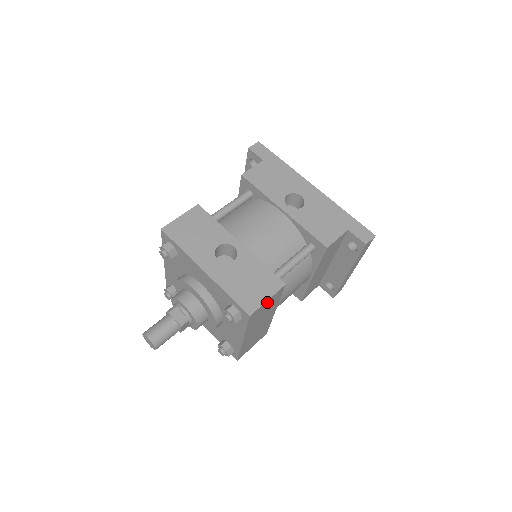
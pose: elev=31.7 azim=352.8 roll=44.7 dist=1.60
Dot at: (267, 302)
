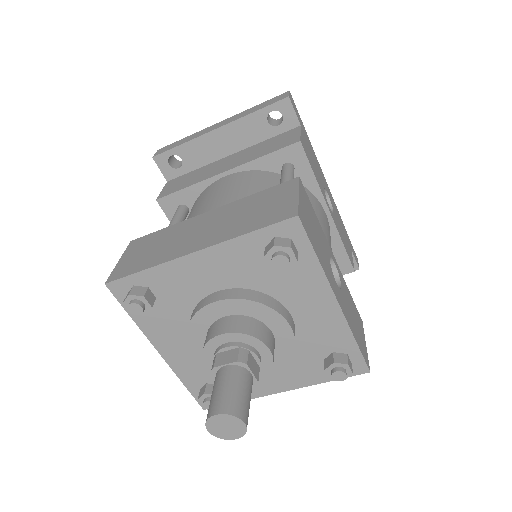
Dot at: occluded
